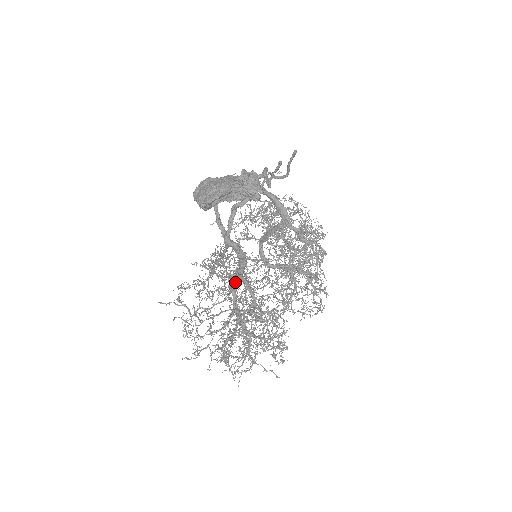
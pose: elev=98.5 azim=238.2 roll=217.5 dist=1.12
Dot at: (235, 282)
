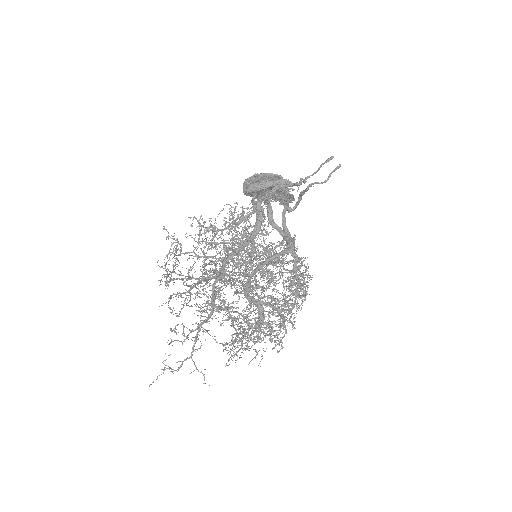
Dot at: occluded
